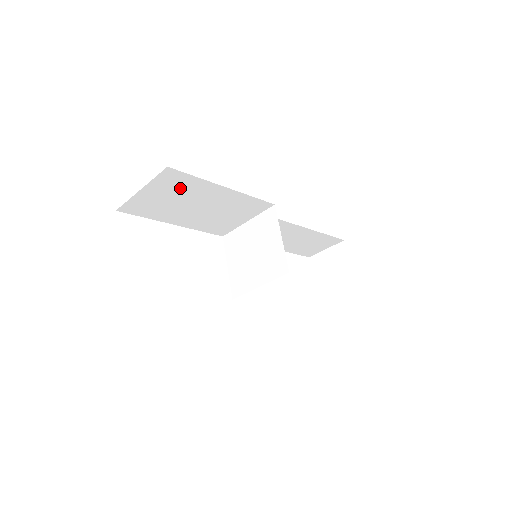
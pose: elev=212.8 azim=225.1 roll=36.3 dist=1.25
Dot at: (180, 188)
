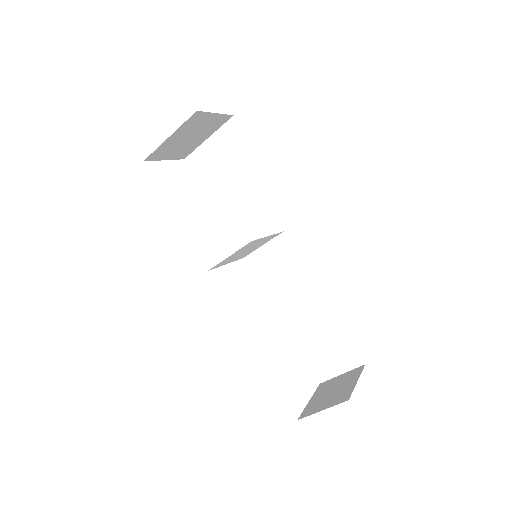
Dot at: (233, 150)
